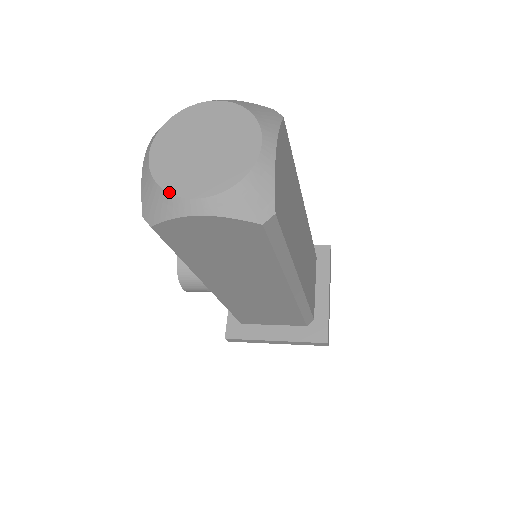
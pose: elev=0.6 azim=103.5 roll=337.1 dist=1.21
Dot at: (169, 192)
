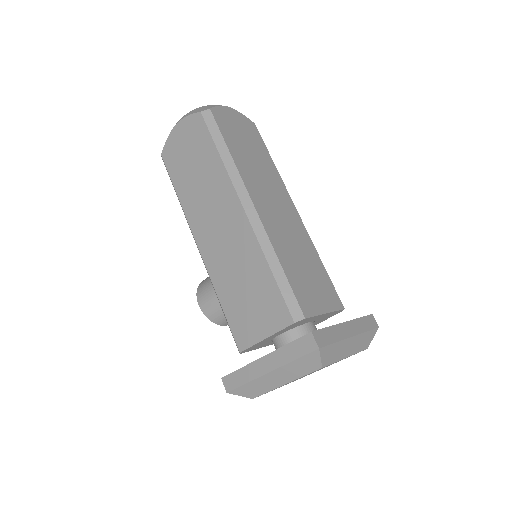
Dot at: occluded
